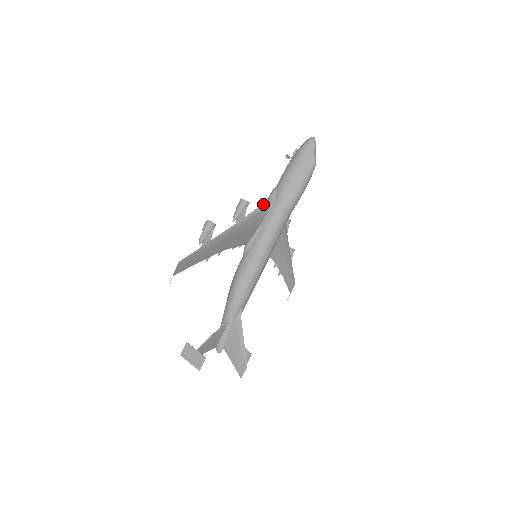
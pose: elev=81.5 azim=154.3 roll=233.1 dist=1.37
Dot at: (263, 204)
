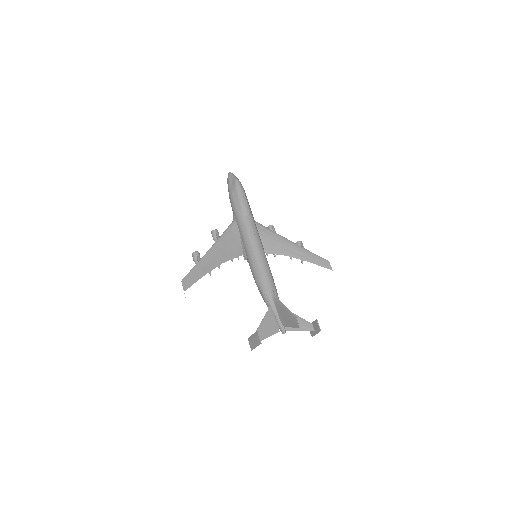
Dot at: (230, 225)
